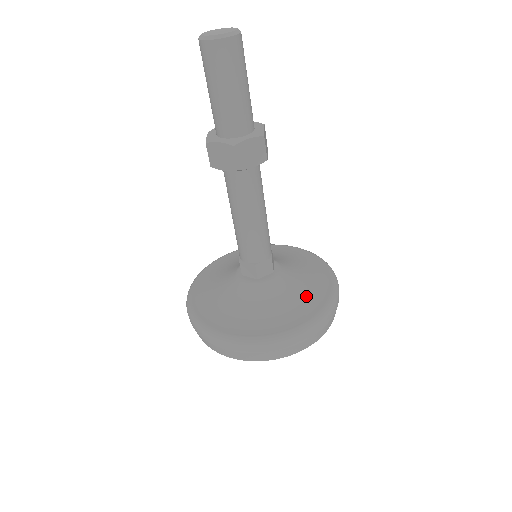
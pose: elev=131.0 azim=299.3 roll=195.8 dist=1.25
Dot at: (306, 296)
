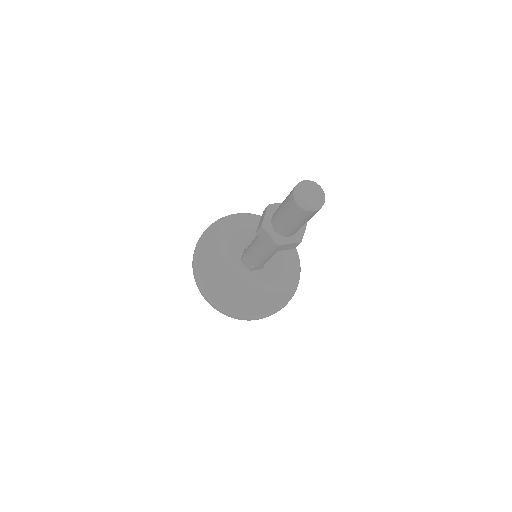
Dot at: (285, 259)
